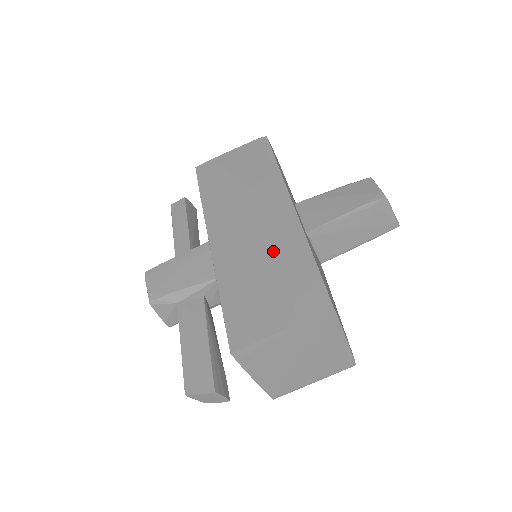
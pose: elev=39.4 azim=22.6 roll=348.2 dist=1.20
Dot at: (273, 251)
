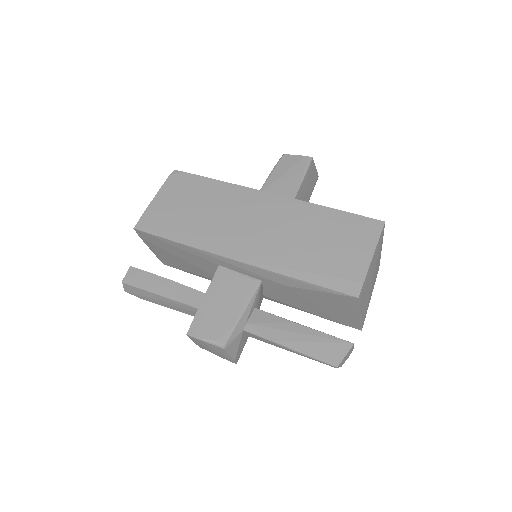
Dot at: (300, 226)
